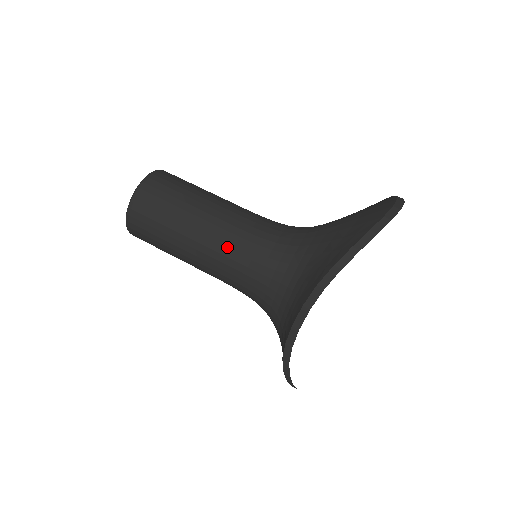
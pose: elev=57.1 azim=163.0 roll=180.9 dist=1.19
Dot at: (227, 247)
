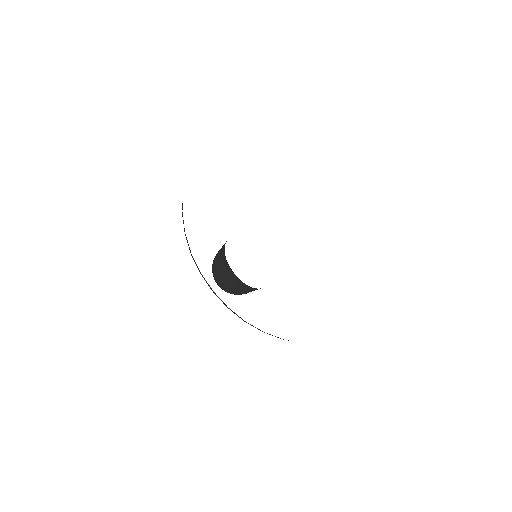
Dot at: (223, 266)
